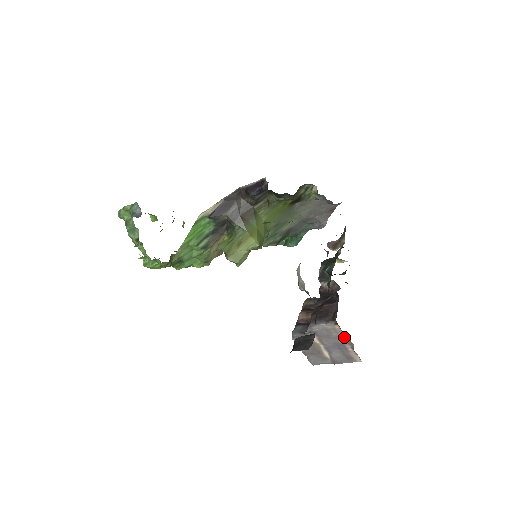
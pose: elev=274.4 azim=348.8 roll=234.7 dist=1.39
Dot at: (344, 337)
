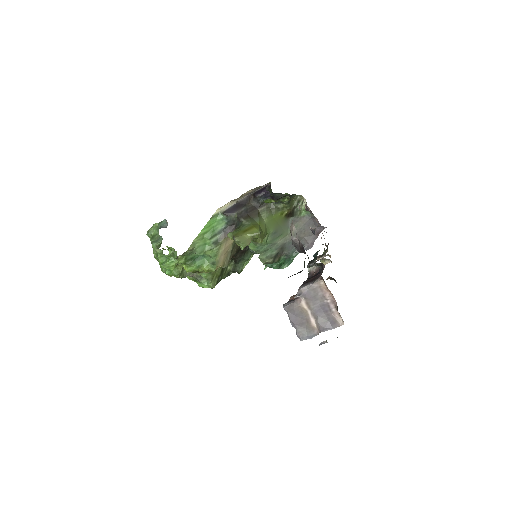
Dot at: (328, 295)
